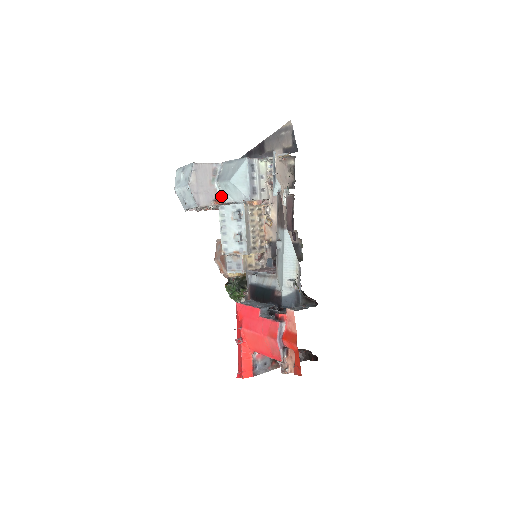
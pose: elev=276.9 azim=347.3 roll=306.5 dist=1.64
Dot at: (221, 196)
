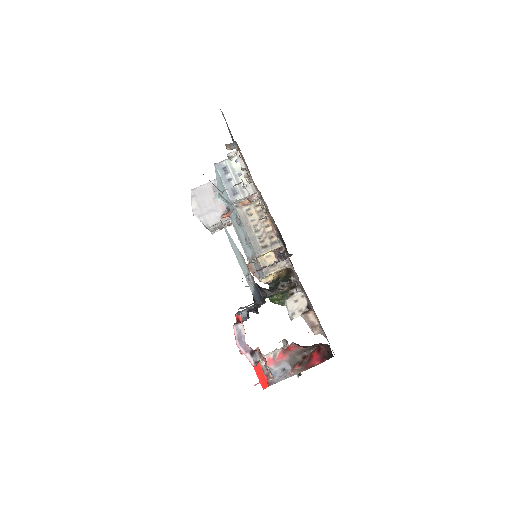
Dot at: (228, 208)
